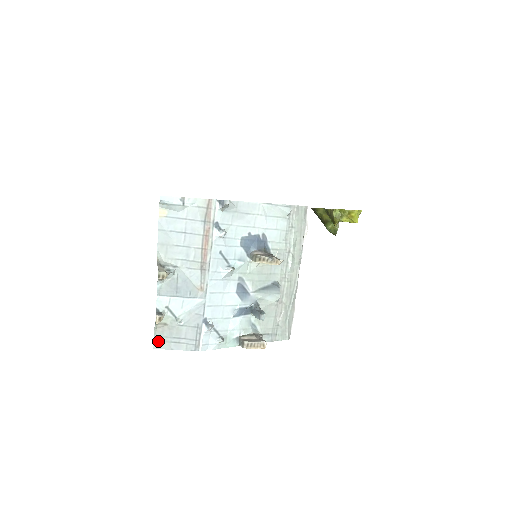
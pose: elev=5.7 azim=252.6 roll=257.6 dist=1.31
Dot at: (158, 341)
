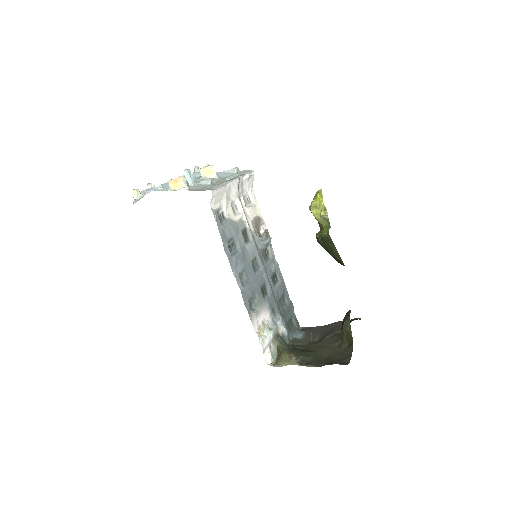
Dot at: occluded
